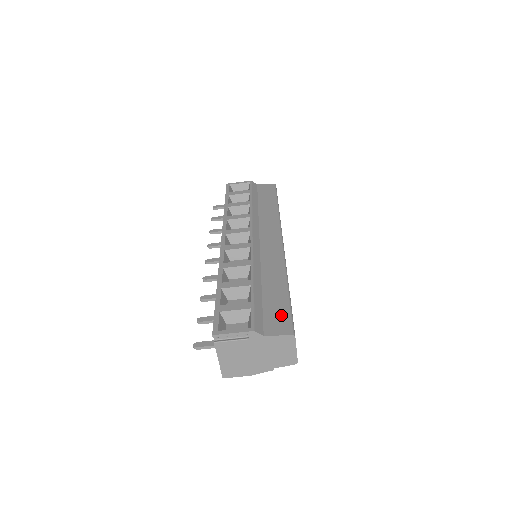
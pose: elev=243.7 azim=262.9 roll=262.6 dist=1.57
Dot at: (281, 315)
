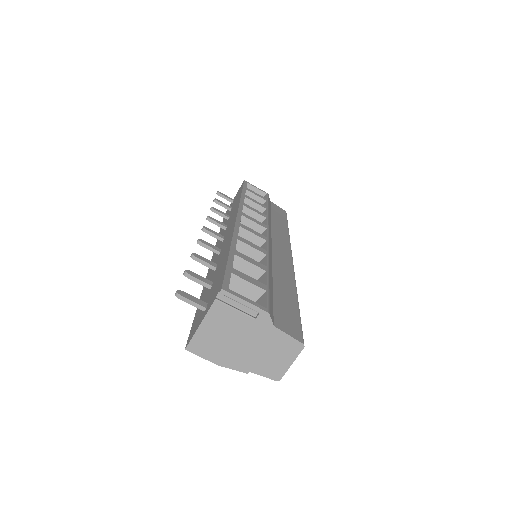
Dot at: (292, 318)
